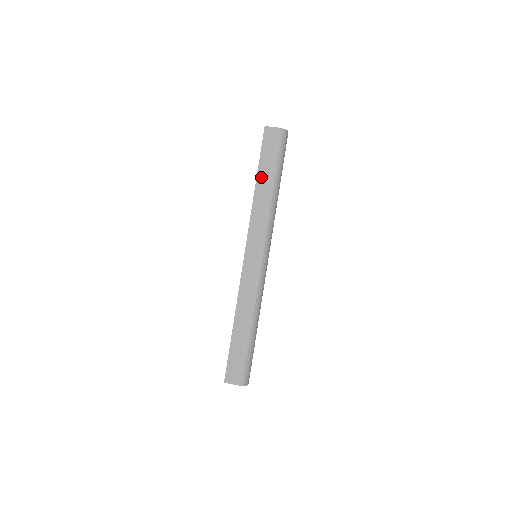
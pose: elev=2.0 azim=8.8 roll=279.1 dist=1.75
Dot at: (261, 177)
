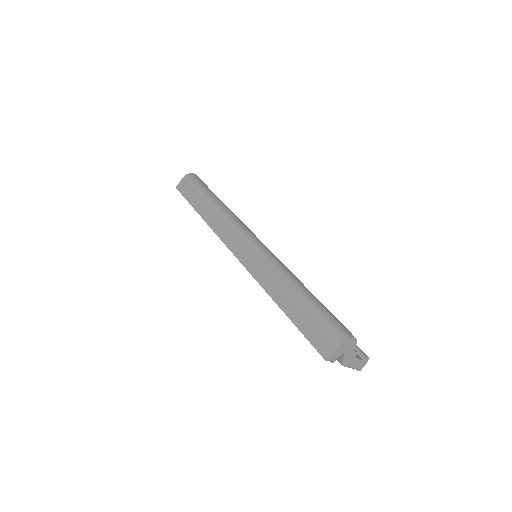
Dot at: (198, 207)
